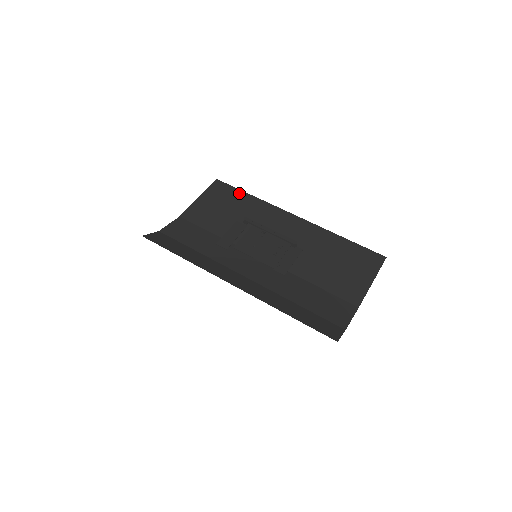
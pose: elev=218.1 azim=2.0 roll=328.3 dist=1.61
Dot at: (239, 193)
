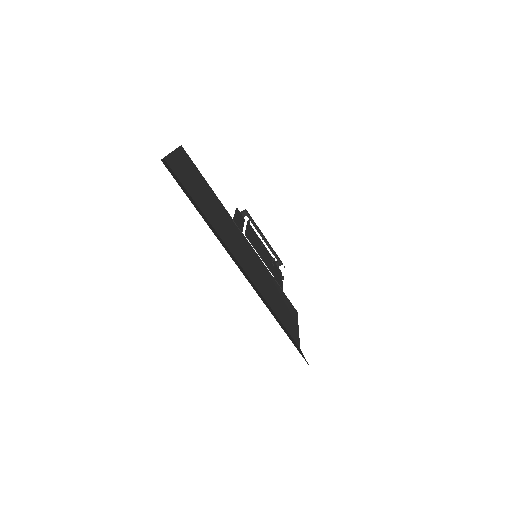
Dot at: (202, 176)
